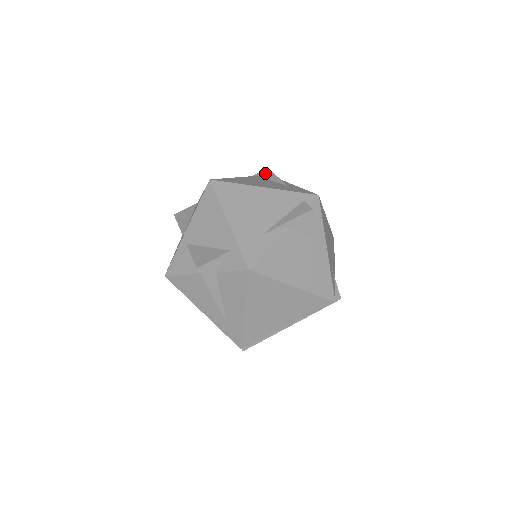
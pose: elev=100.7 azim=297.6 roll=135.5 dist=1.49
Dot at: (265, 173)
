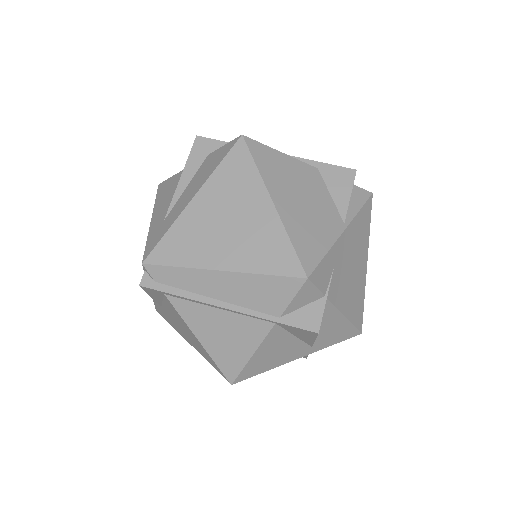
Dot at: occluded
